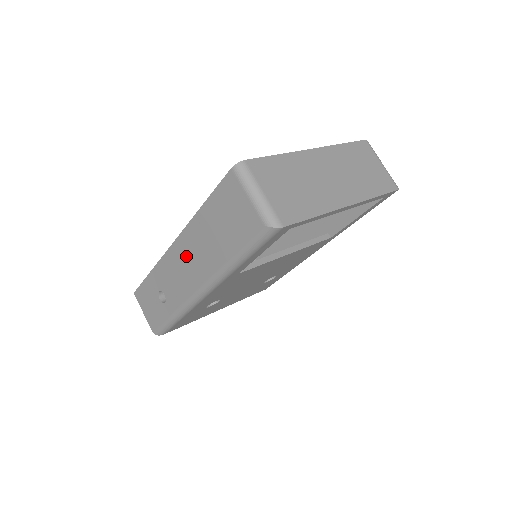
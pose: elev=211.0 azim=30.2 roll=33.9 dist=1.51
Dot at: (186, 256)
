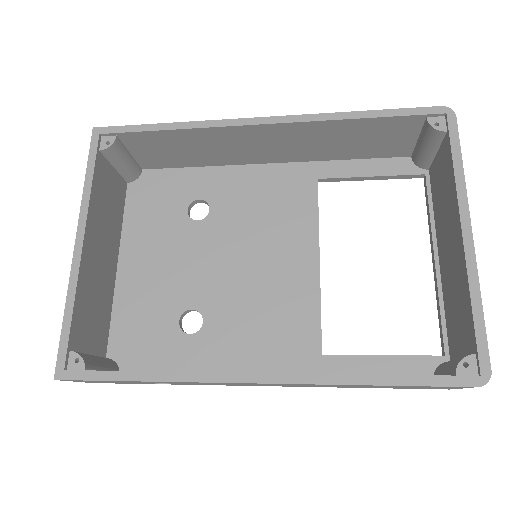
Dot at: occluded
